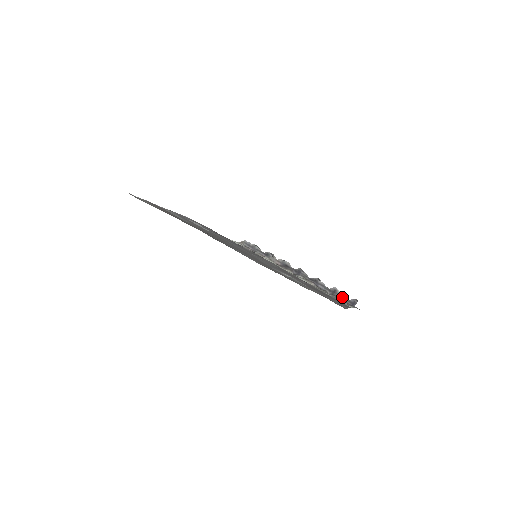
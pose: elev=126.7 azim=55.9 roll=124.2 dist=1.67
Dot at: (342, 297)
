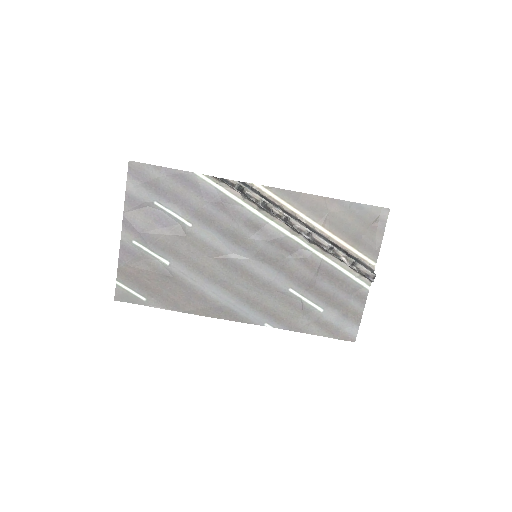
Dot at: (358, 272)
